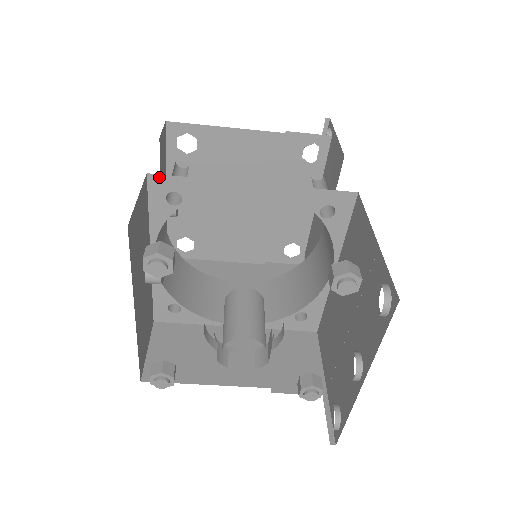
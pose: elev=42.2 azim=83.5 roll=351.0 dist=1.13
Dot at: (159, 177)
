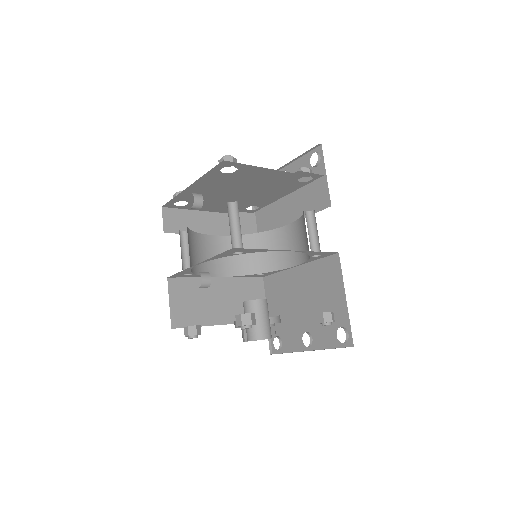
Dot at: (239, 249)
